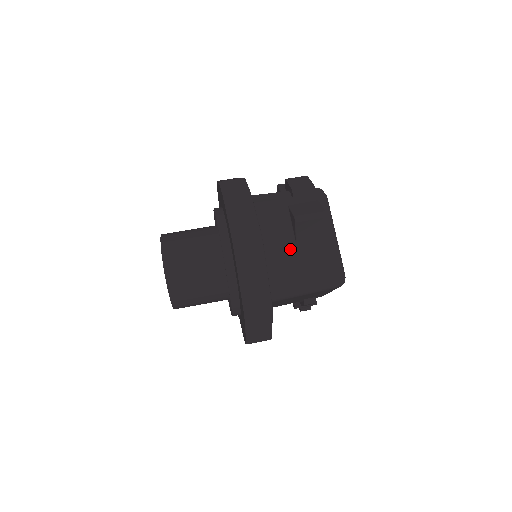
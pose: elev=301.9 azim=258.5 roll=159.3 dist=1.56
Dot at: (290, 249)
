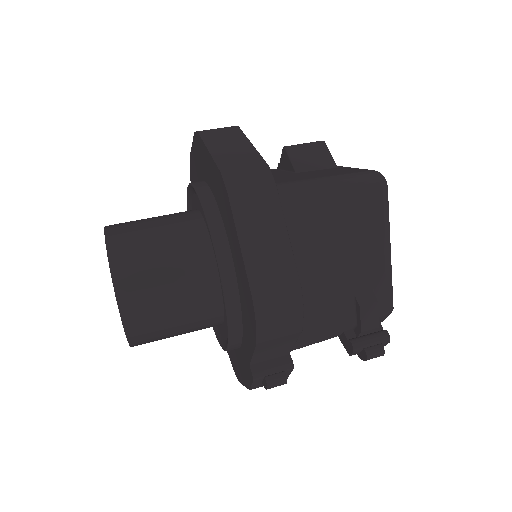
Dot at: (289, 175)
